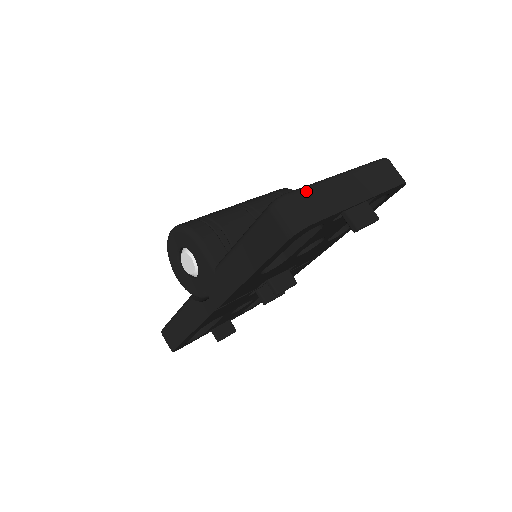
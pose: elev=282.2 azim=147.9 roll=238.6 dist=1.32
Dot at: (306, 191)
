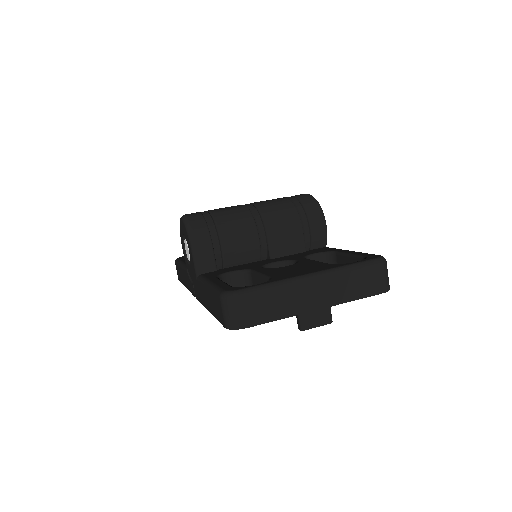
Dot at: (259, 293)
